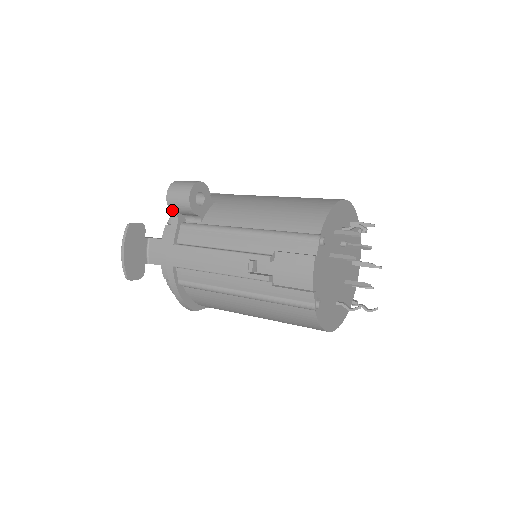
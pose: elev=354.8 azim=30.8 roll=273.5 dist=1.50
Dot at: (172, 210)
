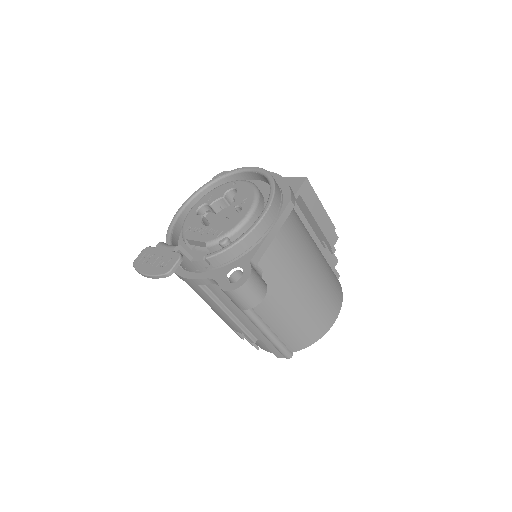
Dot at: occluded
